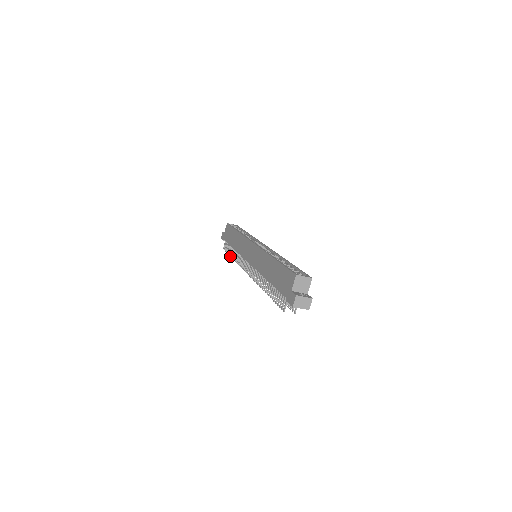
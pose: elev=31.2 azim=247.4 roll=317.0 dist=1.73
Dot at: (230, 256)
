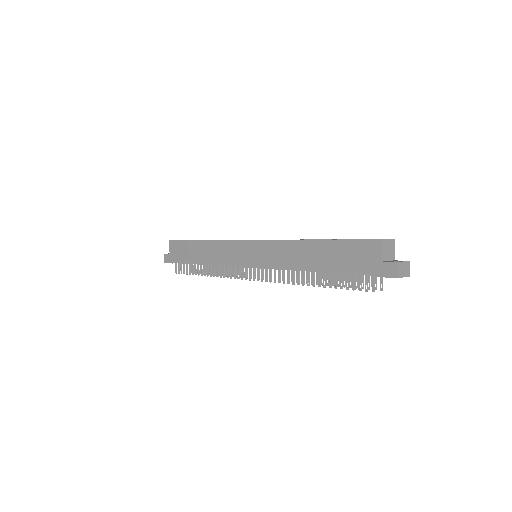
Dot at: (198, 275)
